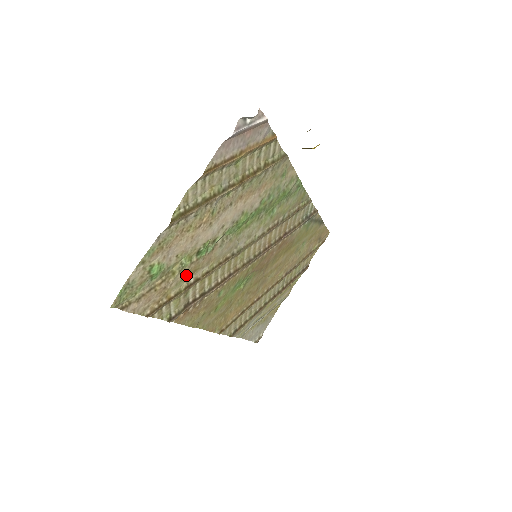
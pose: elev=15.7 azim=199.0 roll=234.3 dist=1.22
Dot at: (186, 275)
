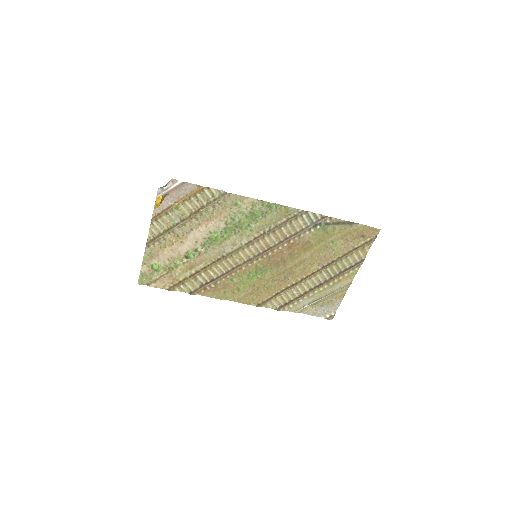
Dot at: (185, 269)
